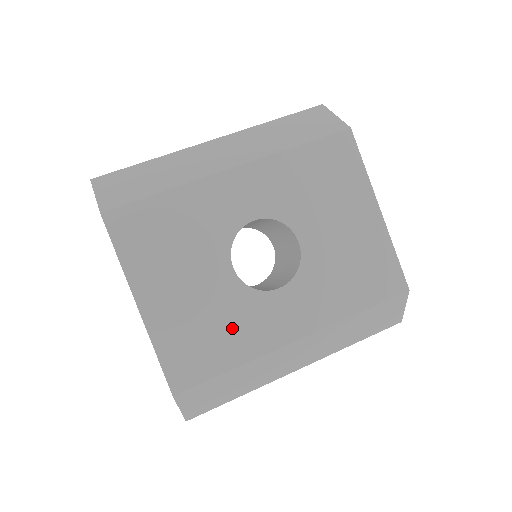
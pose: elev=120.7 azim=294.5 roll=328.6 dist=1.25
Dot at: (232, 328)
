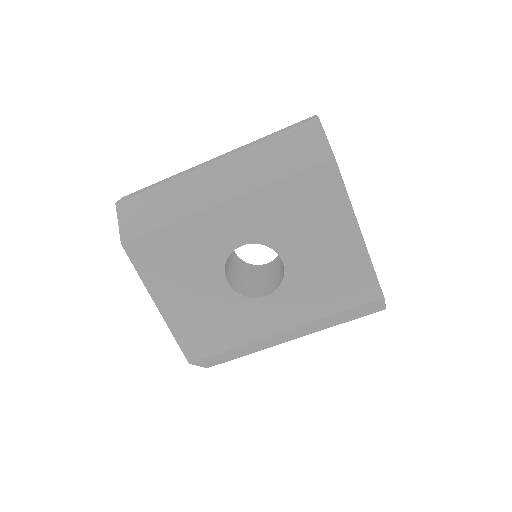
Dot at: (229, 323)
